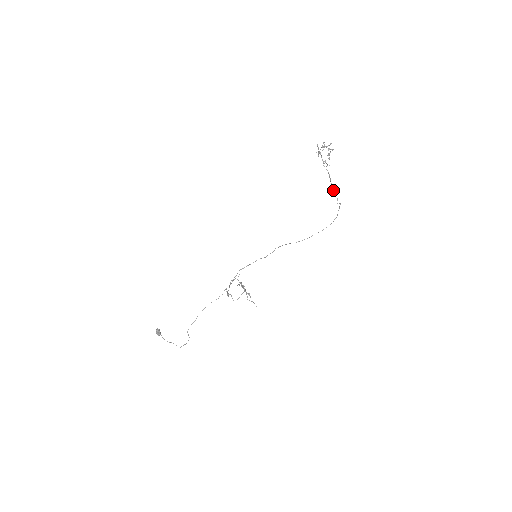
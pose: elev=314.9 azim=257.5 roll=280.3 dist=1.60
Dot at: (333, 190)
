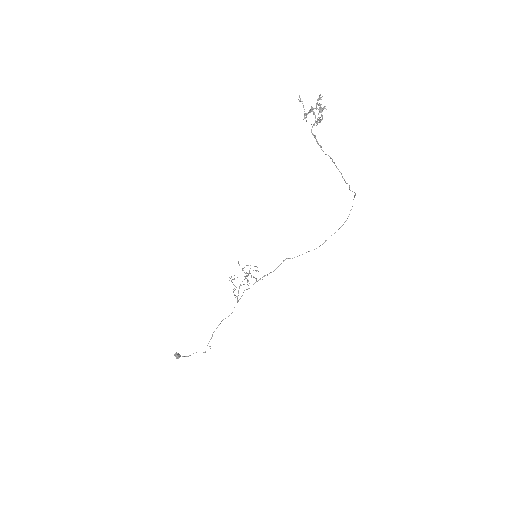
Dot at: occluded
